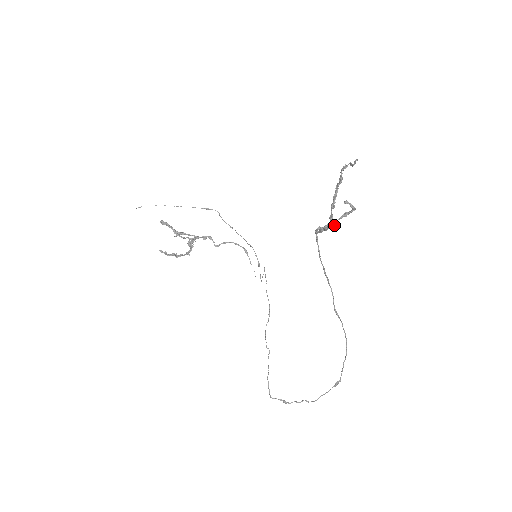
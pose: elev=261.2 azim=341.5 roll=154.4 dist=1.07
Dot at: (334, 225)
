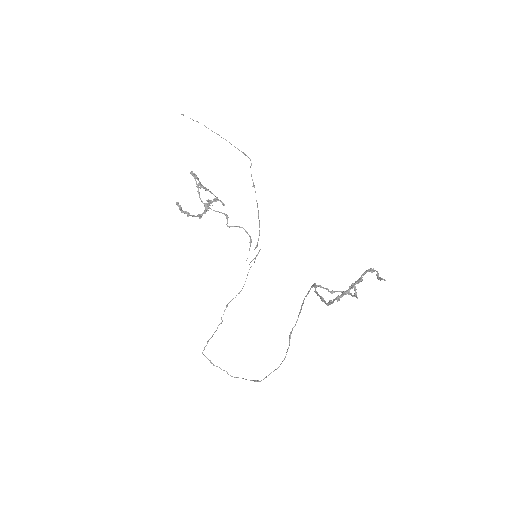
Dot at: occluded
